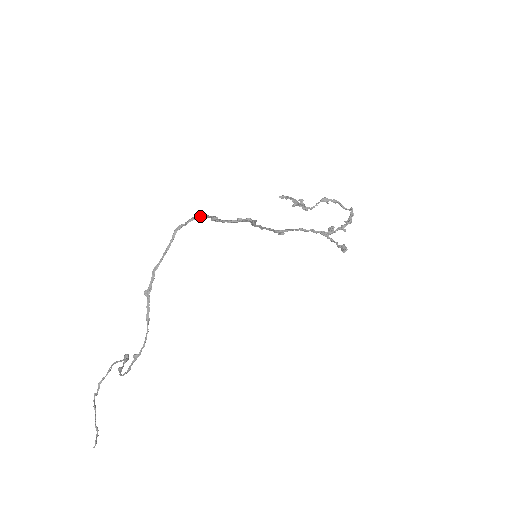
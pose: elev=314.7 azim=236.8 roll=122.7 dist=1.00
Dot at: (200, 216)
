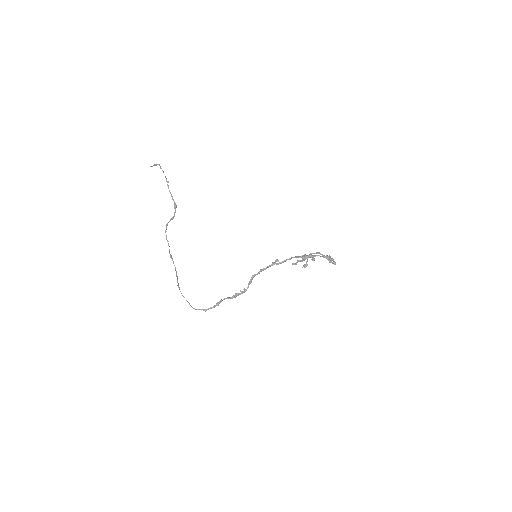
Dot at: occluded
